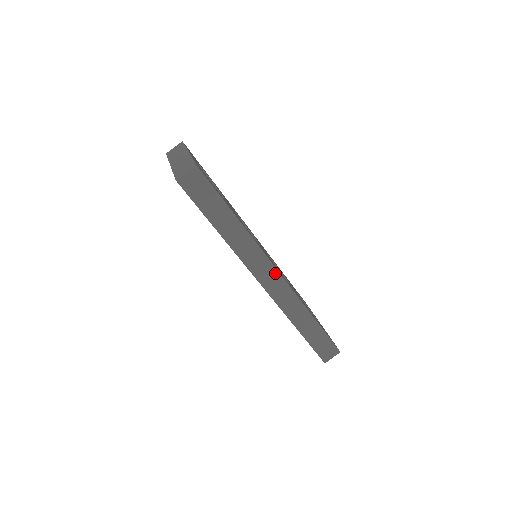
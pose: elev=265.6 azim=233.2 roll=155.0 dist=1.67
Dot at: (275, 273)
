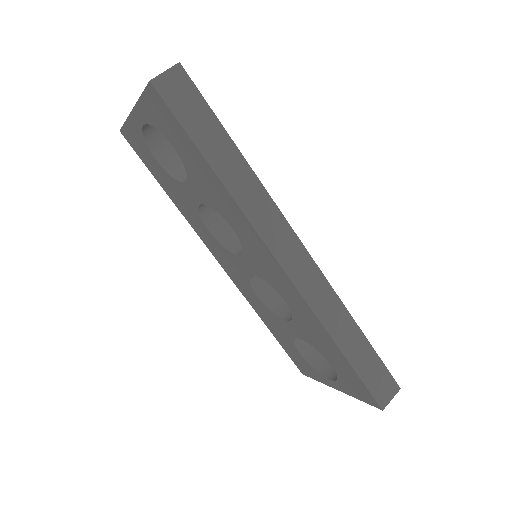
Dot at: (298, 247)
